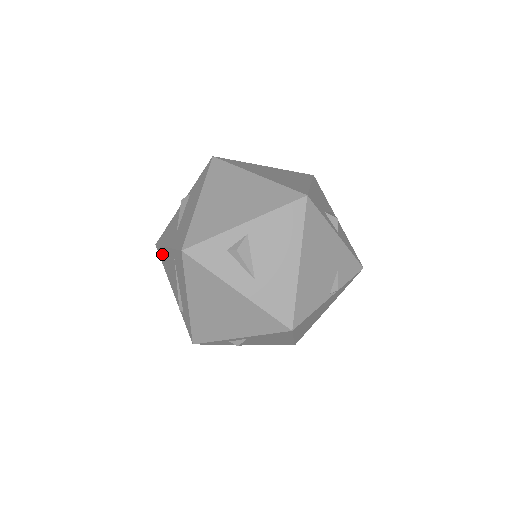
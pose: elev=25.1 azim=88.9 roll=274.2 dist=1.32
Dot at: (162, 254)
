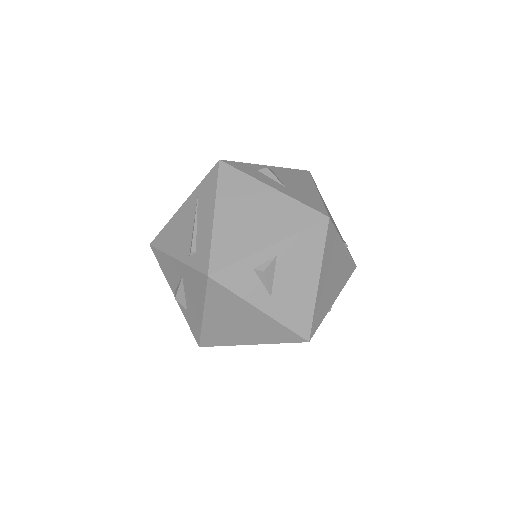
Dot at: (165, 233)
